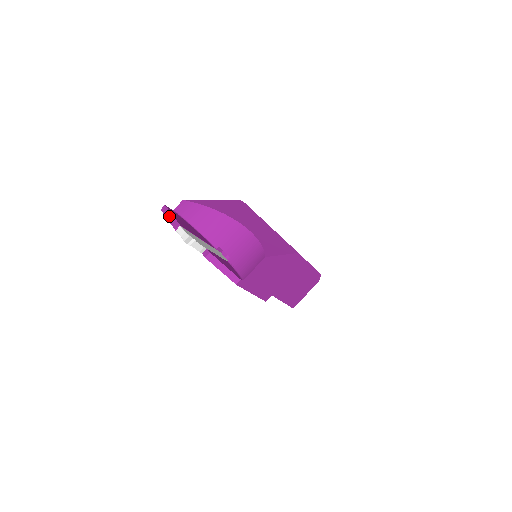
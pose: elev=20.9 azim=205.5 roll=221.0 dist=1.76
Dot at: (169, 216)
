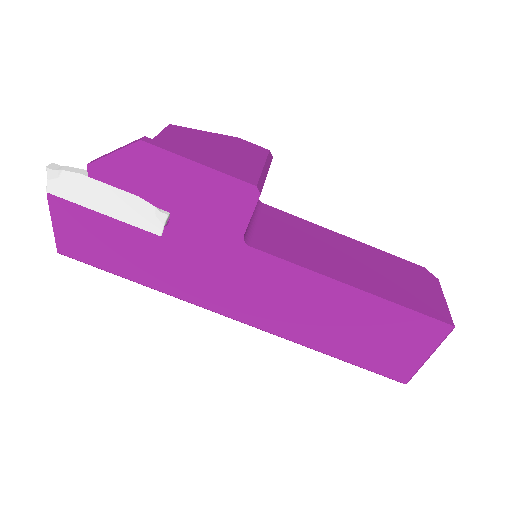
Dot at: (55, 225)
